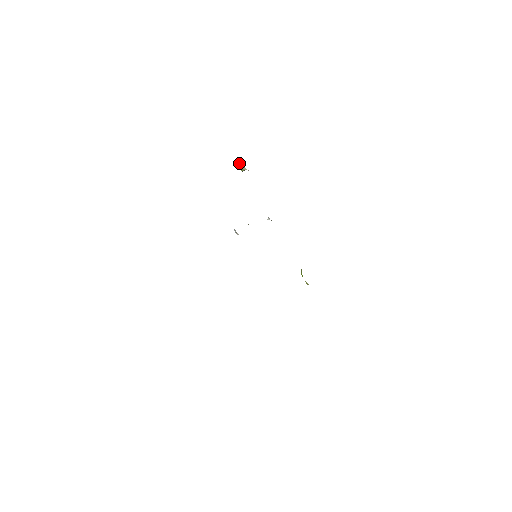
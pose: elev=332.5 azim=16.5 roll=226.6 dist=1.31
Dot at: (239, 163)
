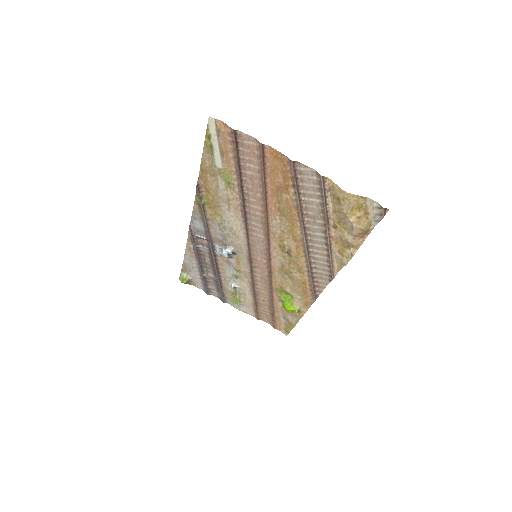
Dot at: (182, 273)
